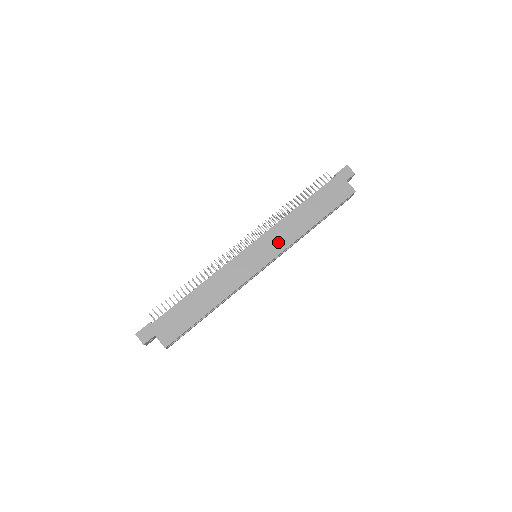
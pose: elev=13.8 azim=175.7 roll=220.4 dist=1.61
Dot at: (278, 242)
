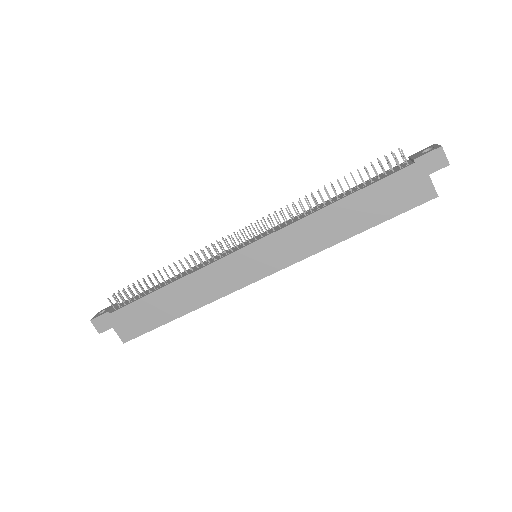
Dot at: (289, 250)
